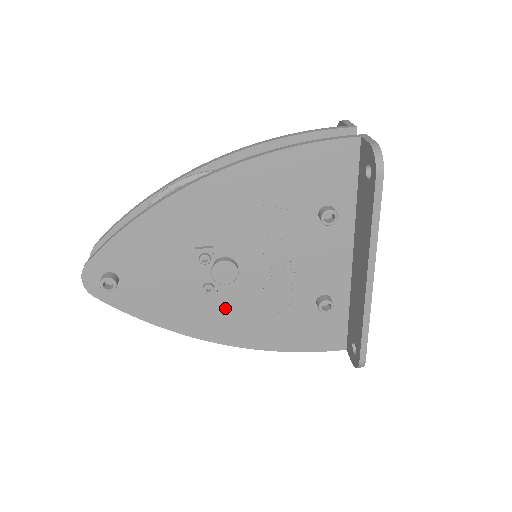
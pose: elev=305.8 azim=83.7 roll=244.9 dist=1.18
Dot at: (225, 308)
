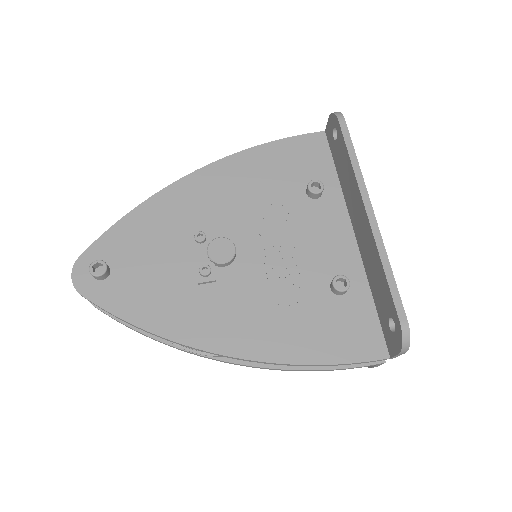
Dot at: (226, 302)
